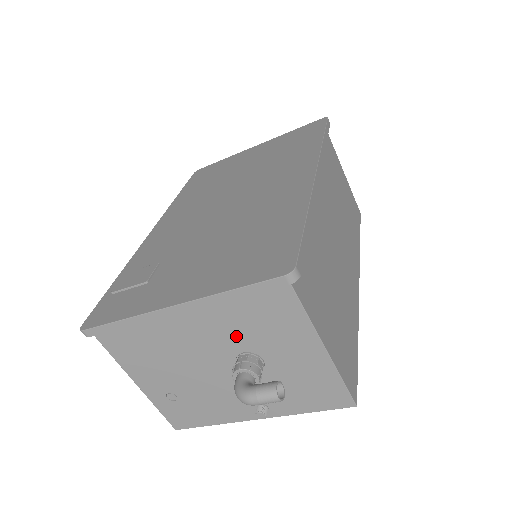
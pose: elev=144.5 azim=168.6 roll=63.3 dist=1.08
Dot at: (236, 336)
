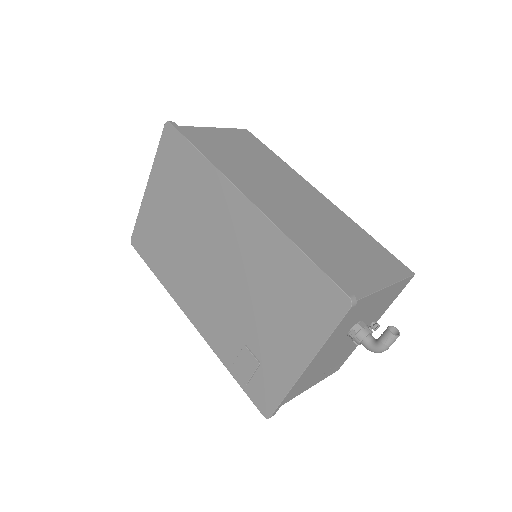
Dot at: (341, 334)
